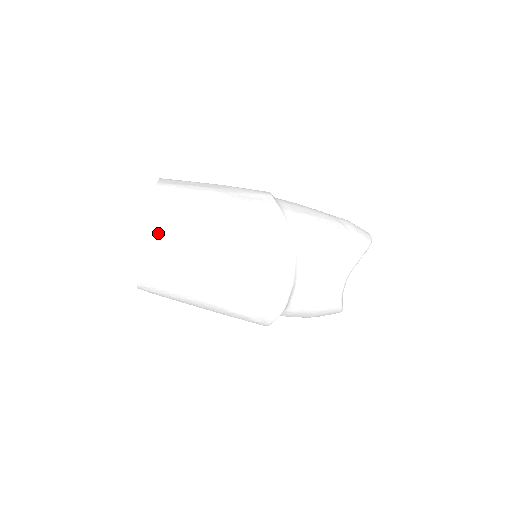
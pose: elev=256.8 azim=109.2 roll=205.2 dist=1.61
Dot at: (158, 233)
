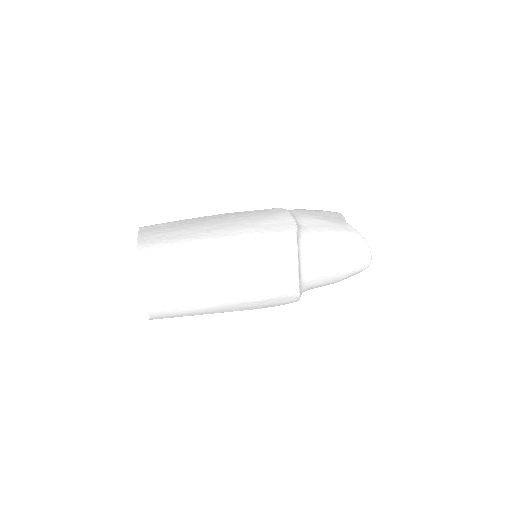
Dot at: (150, 228)
